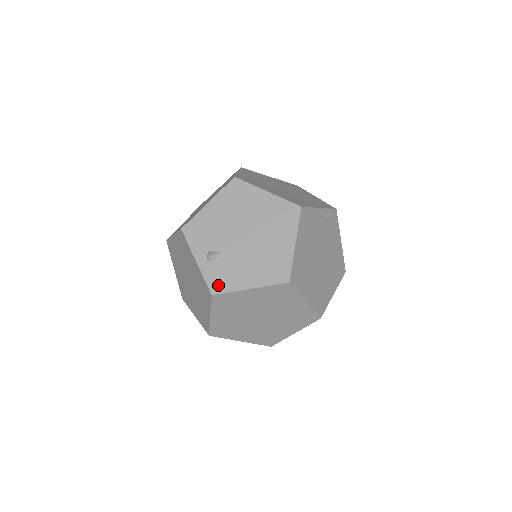
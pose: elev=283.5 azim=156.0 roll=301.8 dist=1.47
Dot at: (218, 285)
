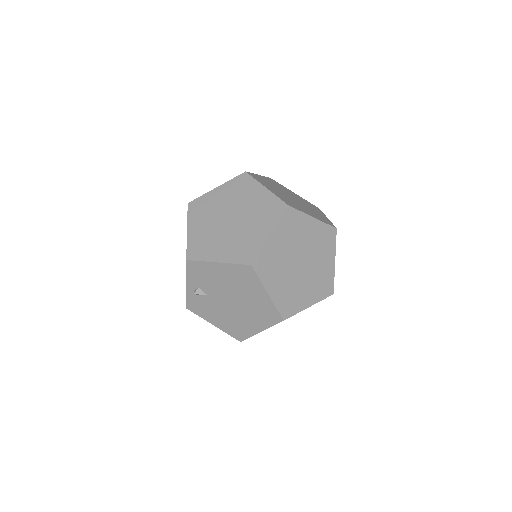
Dot at: (193, 307)
